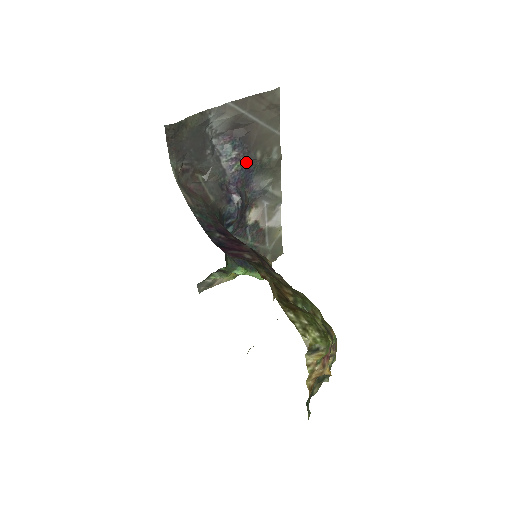
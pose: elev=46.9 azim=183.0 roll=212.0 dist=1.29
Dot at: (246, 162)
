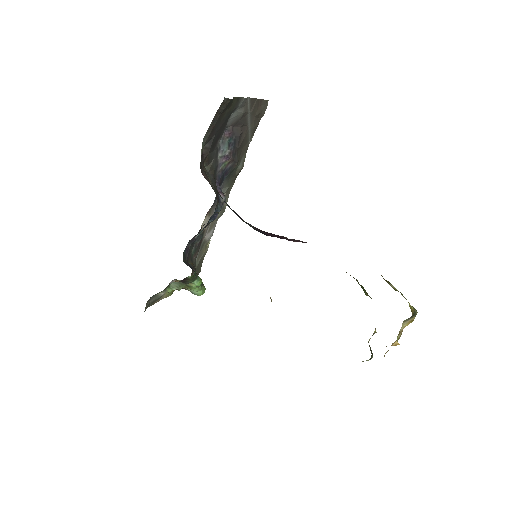
Dot at: (230, 163)
